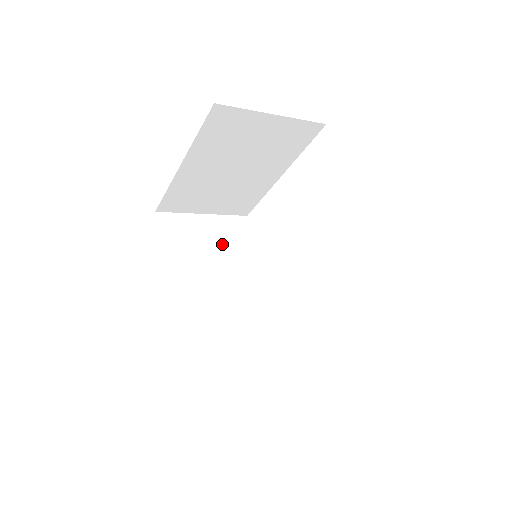
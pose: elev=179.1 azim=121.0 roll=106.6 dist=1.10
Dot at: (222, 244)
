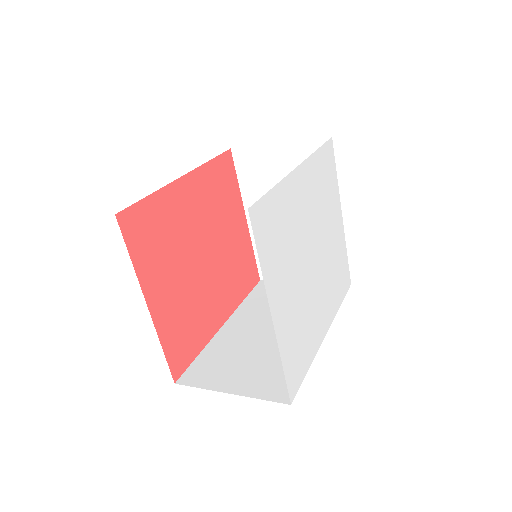
Dot at: occluded
